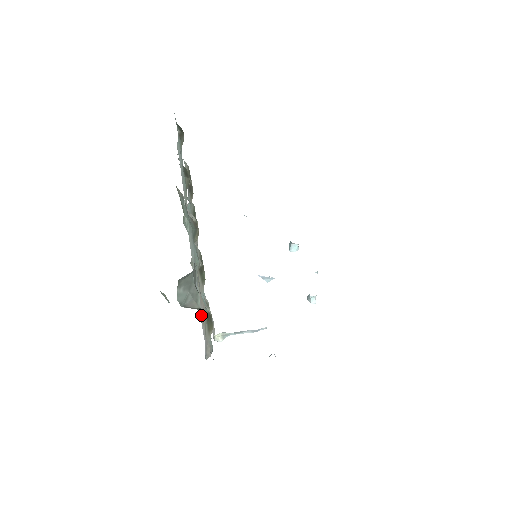
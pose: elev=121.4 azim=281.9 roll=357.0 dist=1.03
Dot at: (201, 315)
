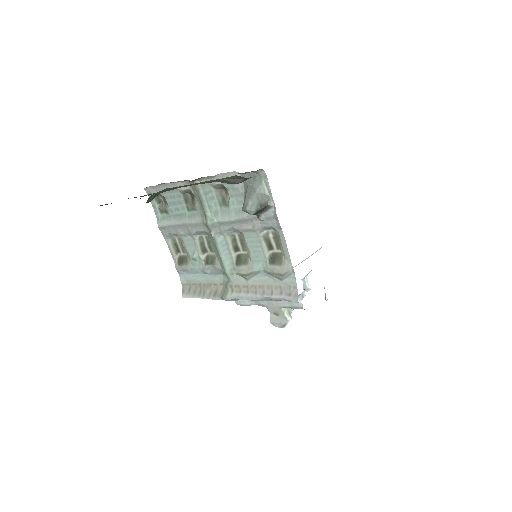
Dot at: (272, 211)
